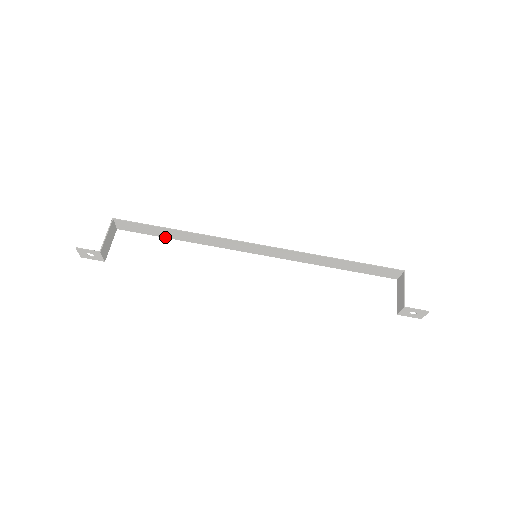
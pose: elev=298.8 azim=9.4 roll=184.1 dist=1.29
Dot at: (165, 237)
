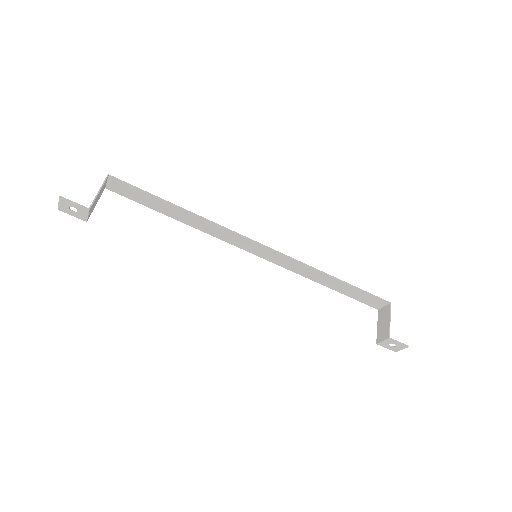
Dot at: (160, 212)
